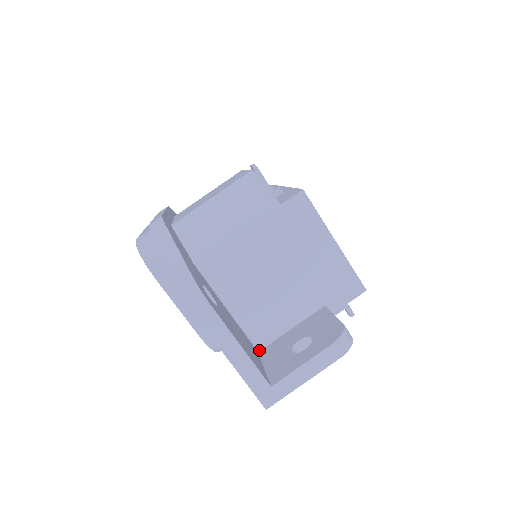
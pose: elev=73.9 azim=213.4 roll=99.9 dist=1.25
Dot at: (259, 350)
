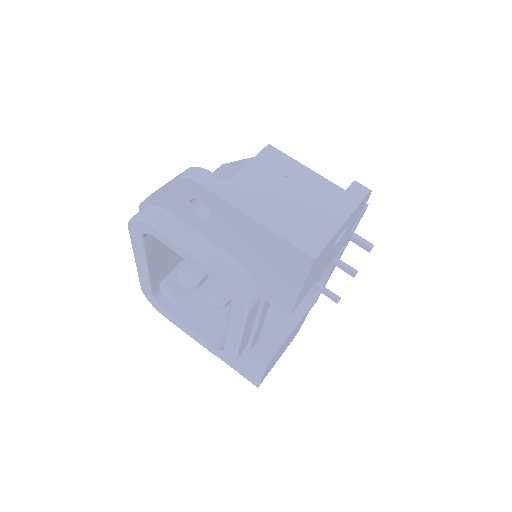
Dot at: occluded
